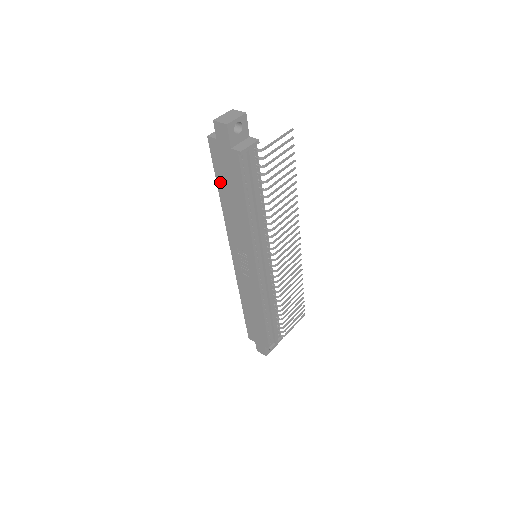
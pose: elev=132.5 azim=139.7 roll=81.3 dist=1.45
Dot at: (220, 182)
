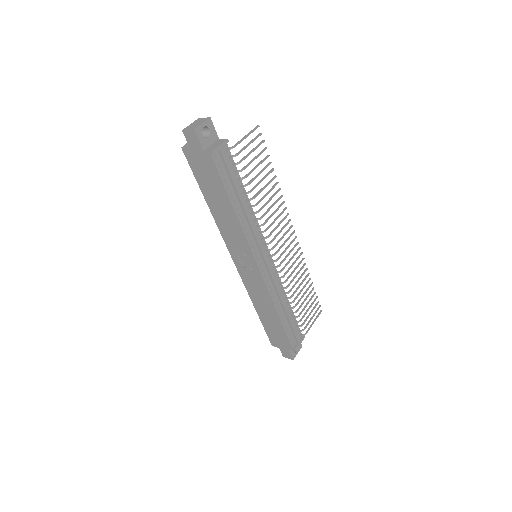
Dot at: (203, 189)
